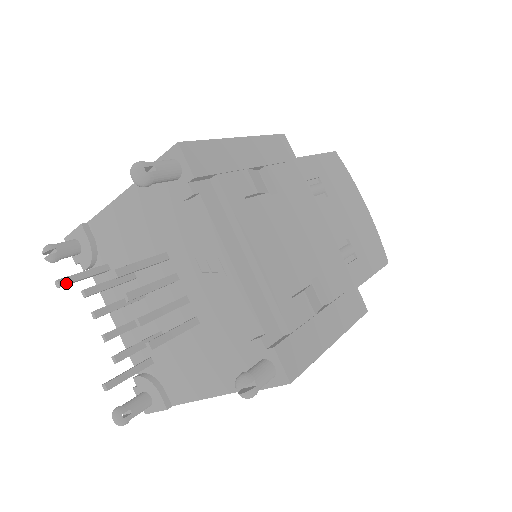
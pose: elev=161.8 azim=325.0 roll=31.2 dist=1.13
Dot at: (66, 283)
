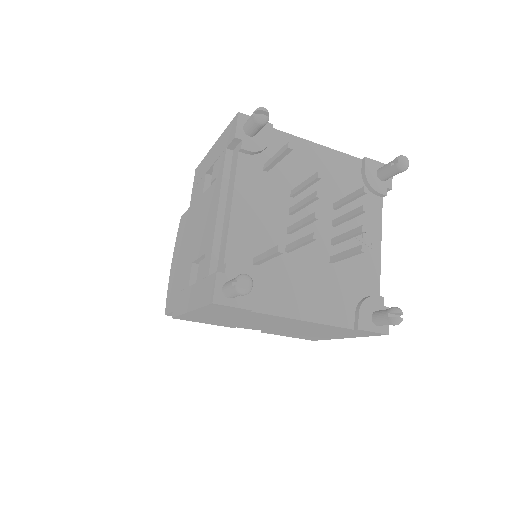
Dot at: (290, 151)
